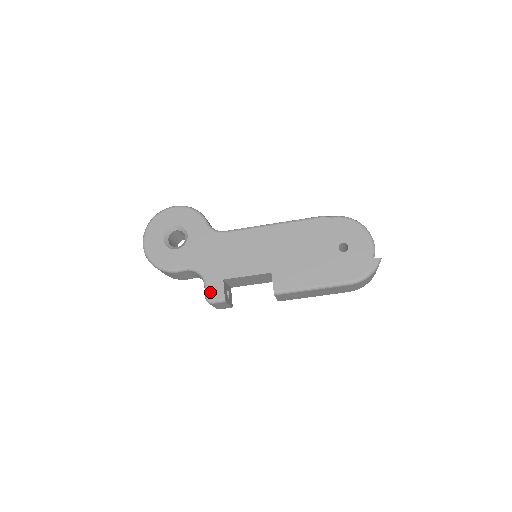
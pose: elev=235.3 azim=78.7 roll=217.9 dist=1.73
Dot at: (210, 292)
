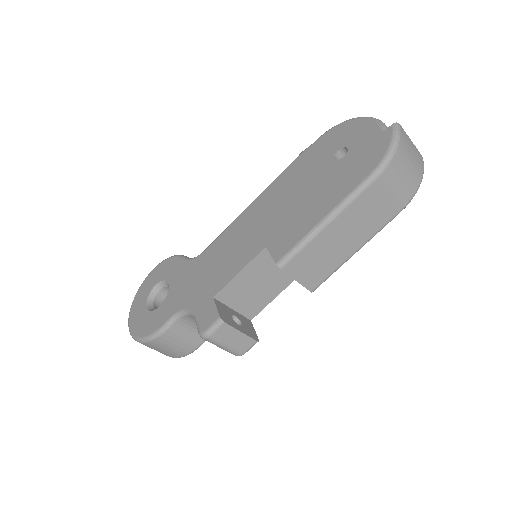
Dot at: (201, 323)
